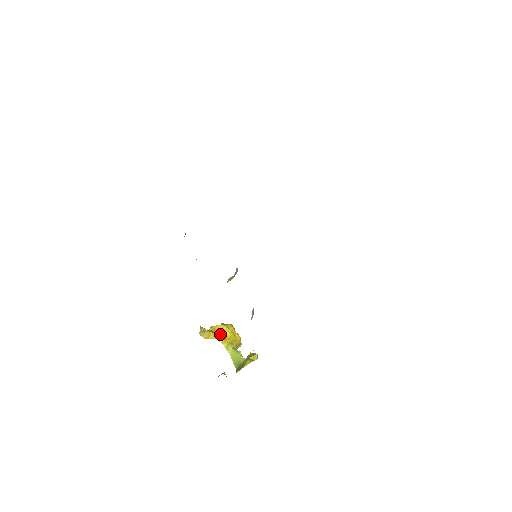
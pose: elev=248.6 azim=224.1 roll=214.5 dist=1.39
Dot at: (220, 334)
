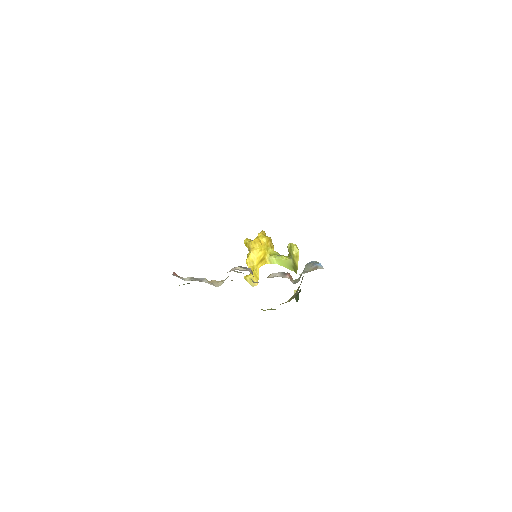
Dot at: (258, 261)
